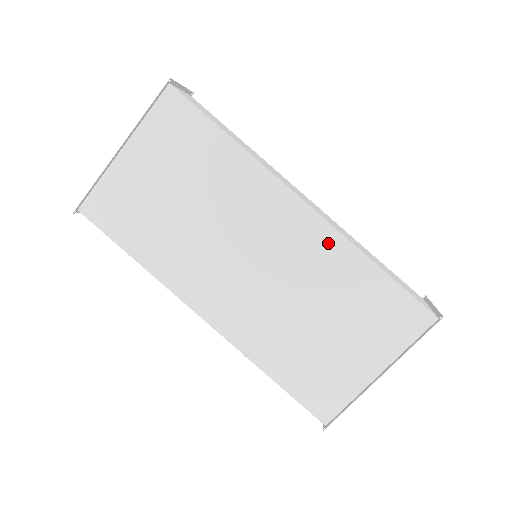
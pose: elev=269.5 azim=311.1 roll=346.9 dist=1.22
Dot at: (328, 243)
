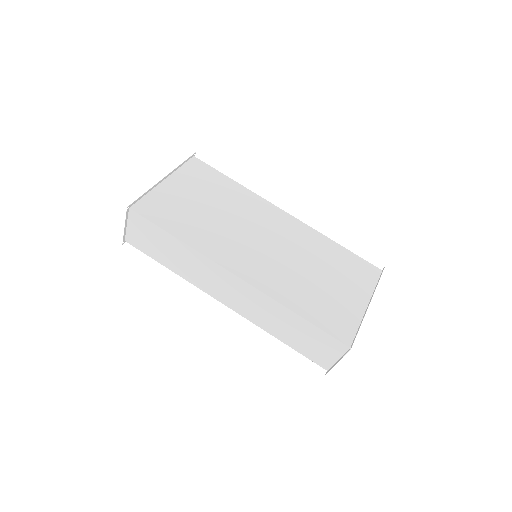
Dot at: (306, 232)
